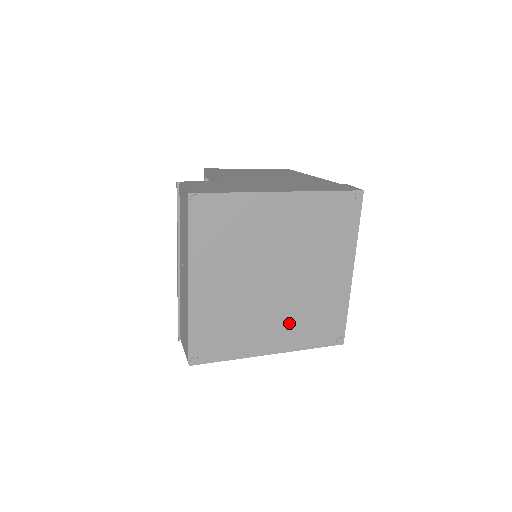
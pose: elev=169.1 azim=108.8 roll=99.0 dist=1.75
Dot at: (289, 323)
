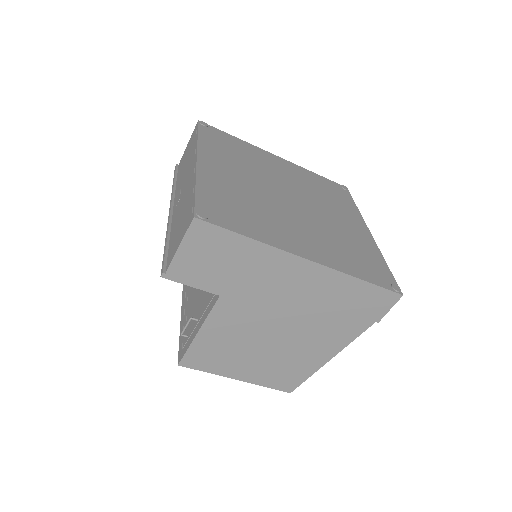
Dot at: (320, 240)
